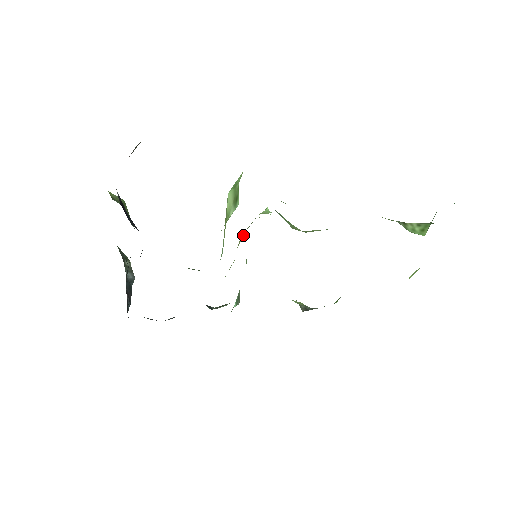
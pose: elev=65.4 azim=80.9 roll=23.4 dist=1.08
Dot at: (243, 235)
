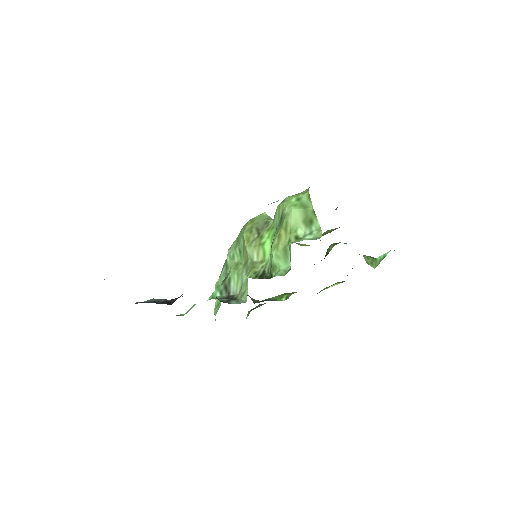
Dot at: (254, 236)
